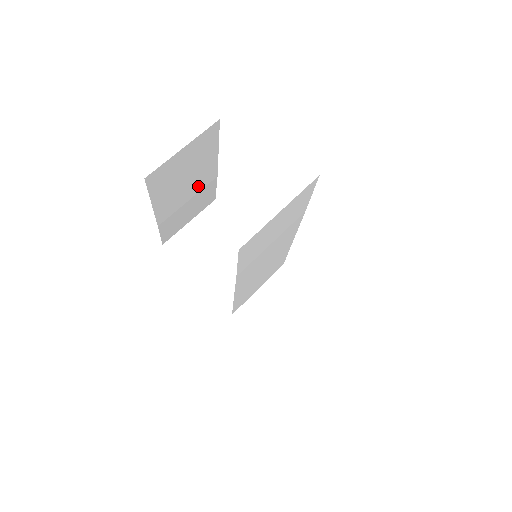
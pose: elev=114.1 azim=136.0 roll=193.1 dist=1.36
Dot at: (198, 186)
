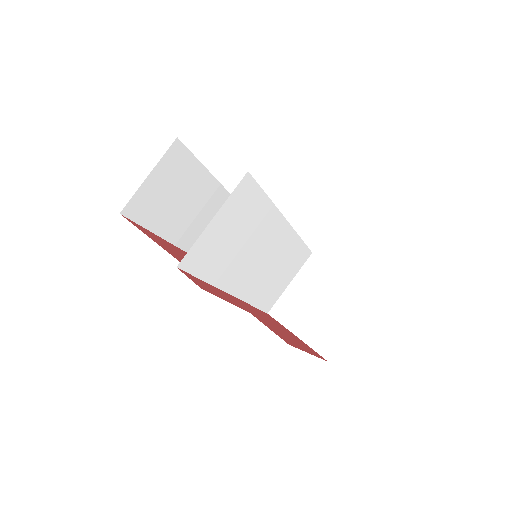
Dot at: (200, 199)
